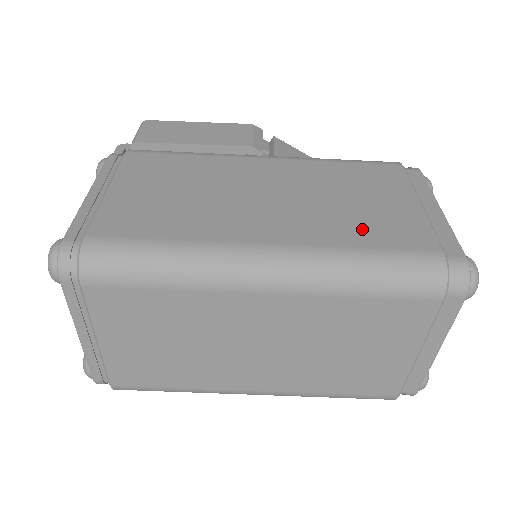
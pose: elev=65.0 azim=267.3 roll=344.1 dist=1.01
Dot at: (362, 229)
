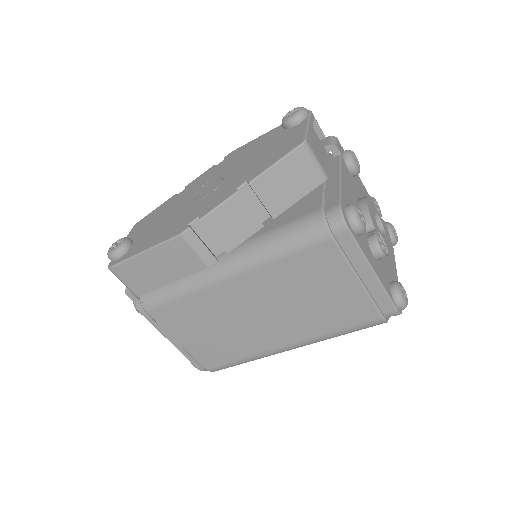
Dot at: (329, 319)
